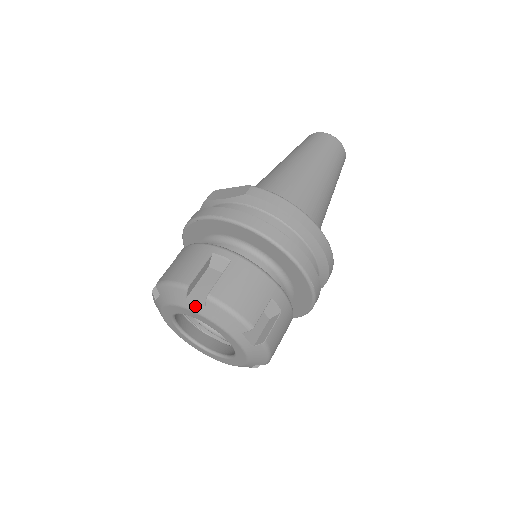
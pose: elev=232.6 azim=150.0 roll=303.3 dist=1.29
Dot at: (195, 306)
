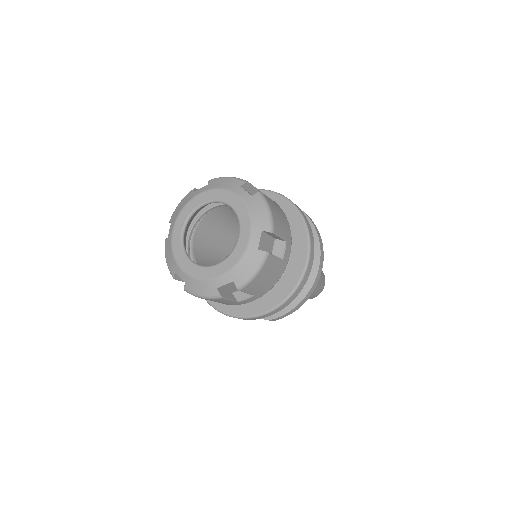
Dot at: (243, 192)
